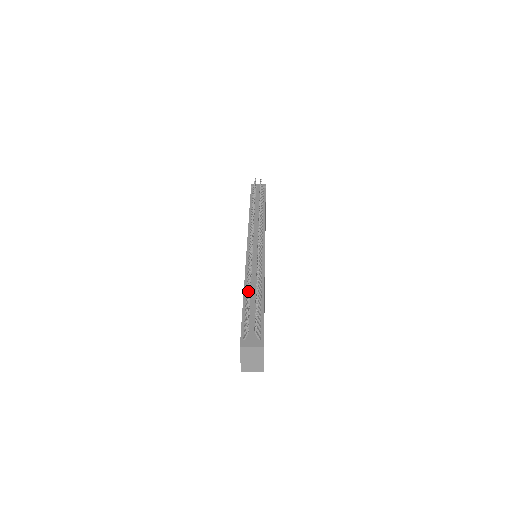
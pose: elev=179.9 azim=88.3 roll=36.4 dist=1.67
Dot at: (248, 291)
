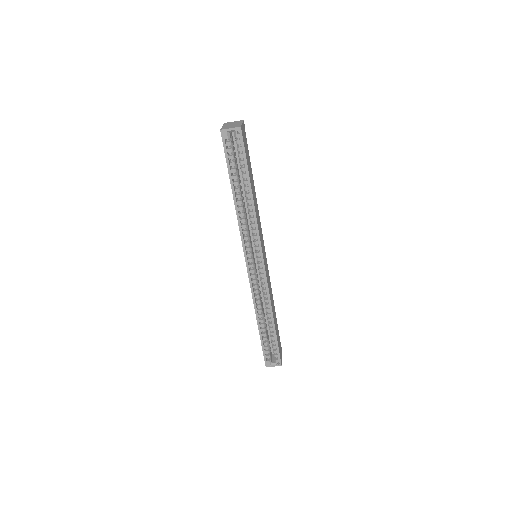
Dot at: occluded
